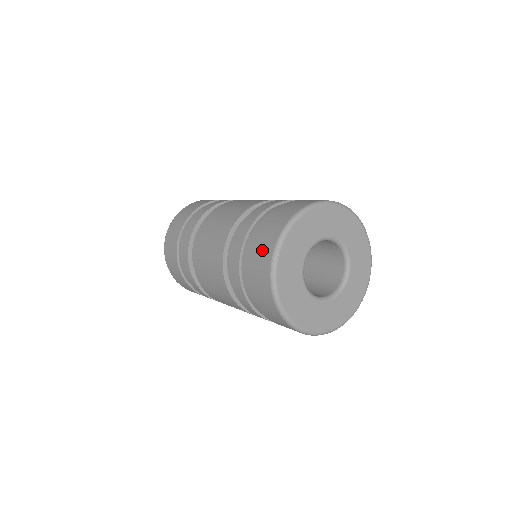
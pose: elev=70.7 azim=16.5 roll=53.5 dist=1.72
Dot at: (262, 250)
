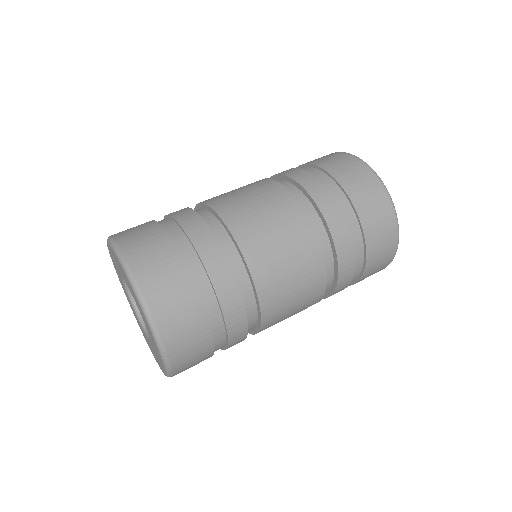
Dot at: (322, 157)
